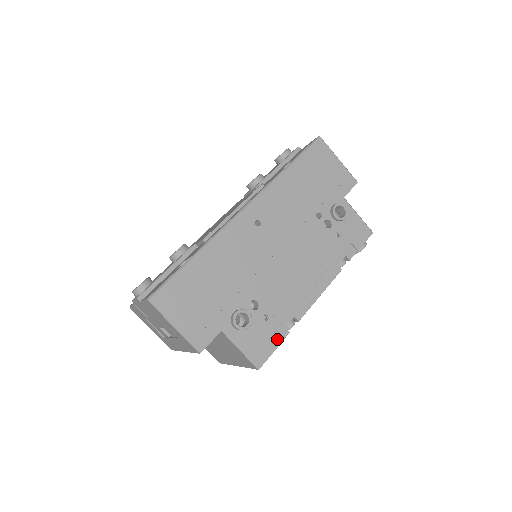
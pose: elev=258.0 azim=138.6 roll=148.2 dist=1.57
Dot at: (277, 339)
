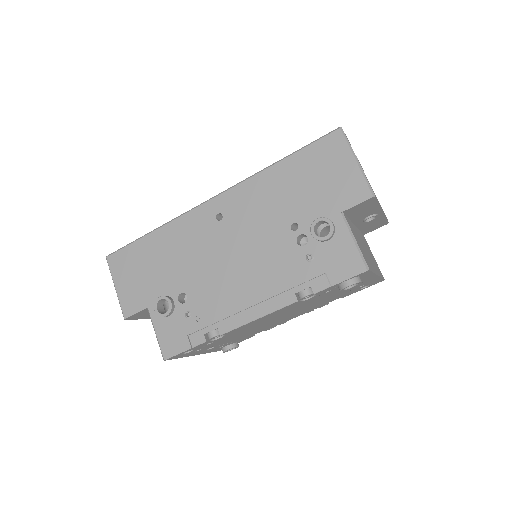
Dot at: (191, 342)
